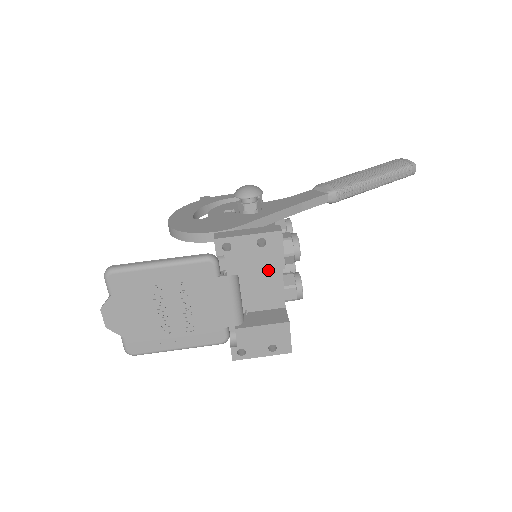
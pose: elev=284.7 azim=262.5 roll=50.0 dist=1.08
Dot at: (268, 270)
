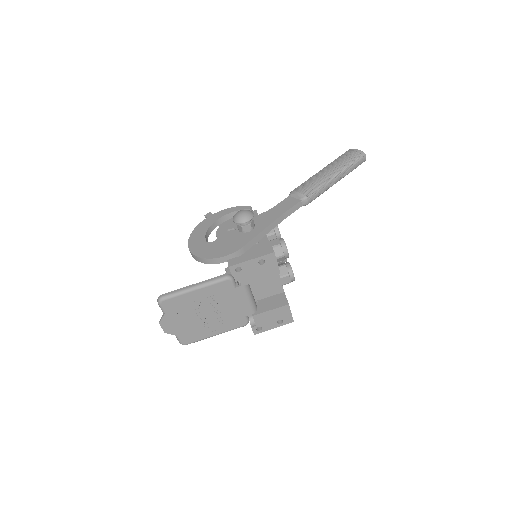
Dot at: occluded
